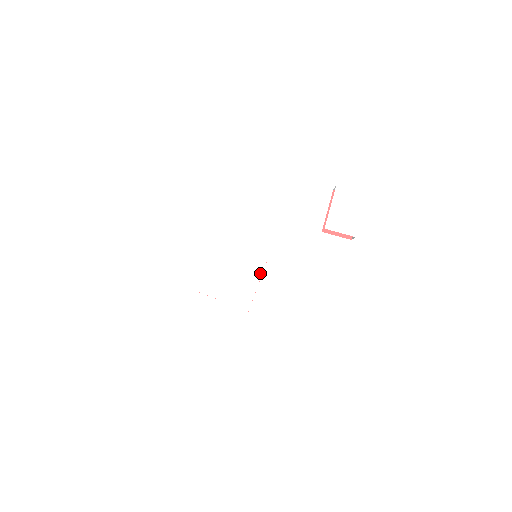
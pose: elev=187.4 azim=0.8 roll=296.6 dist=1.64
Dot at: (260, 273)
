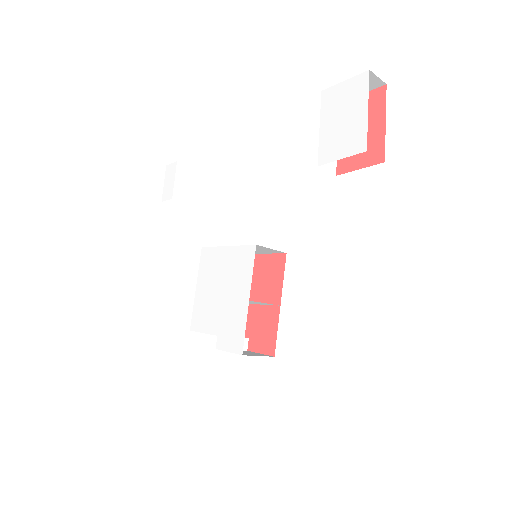
Dot at: (249, 278)
